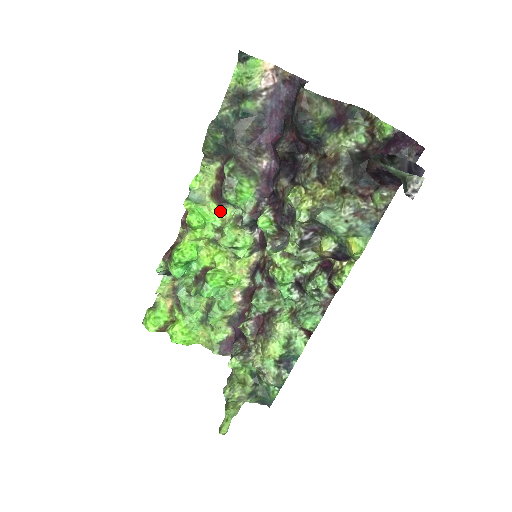
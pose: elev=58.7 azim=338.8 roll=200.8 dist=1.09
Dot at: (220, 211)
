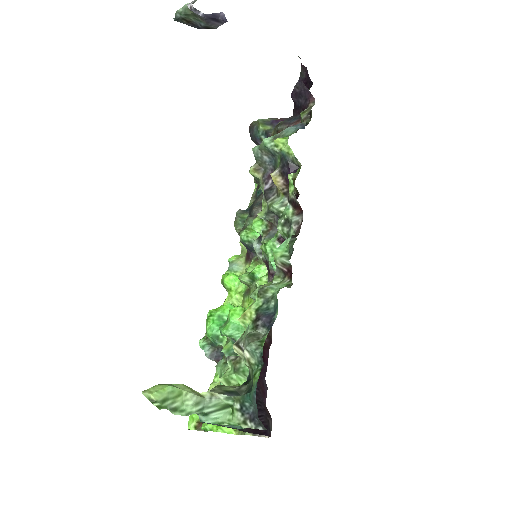
Dot at: occluded
